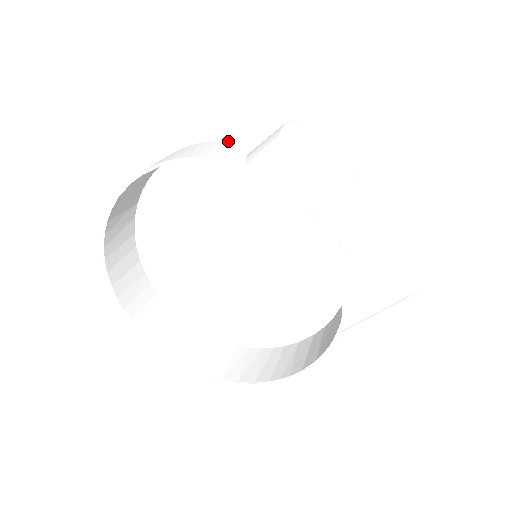
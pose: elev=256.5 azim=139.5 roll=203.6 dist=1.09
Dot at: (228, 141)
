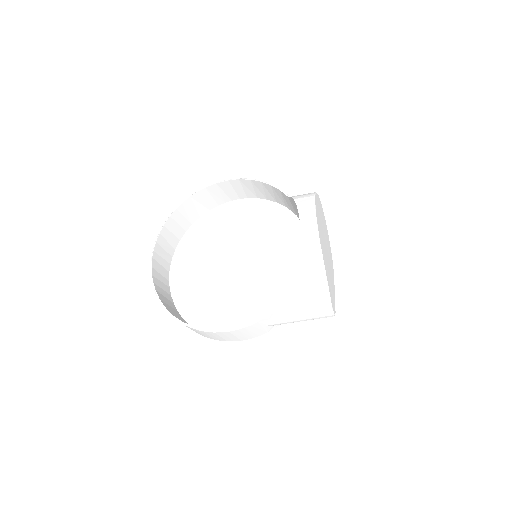
Dot at: occluded
